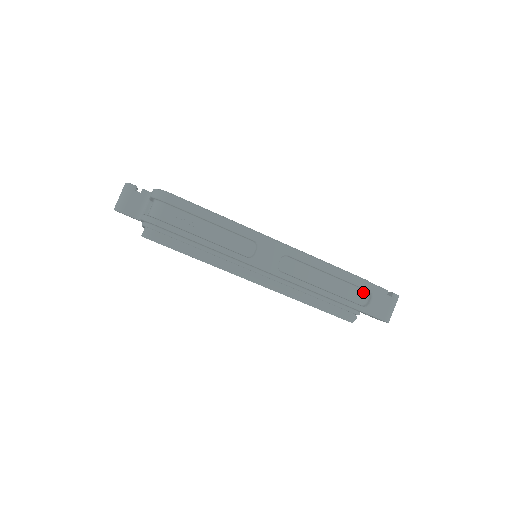
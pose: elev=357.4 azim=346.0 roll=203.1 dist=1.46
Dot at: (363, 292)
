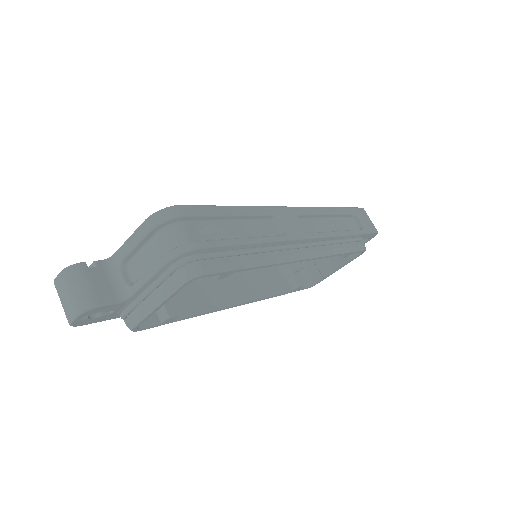
Dot at: (350, 220)
